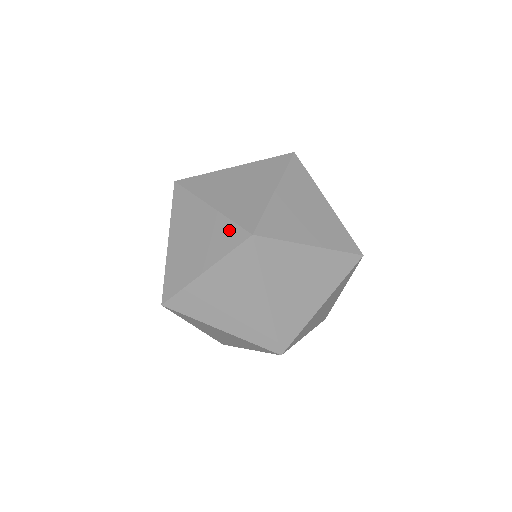
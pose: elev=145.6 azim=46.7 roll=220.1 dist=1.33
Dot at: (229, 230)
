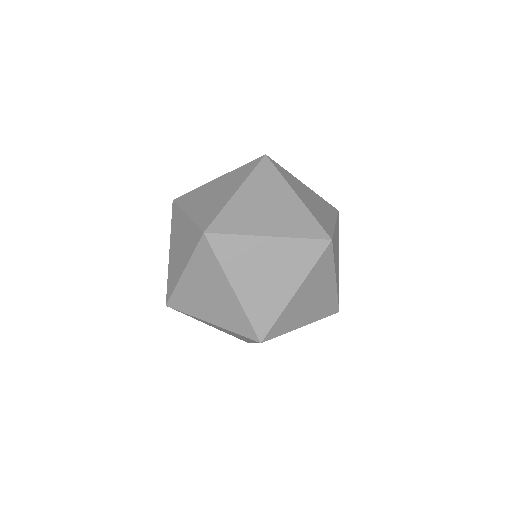
Dot at: (305, 247)
